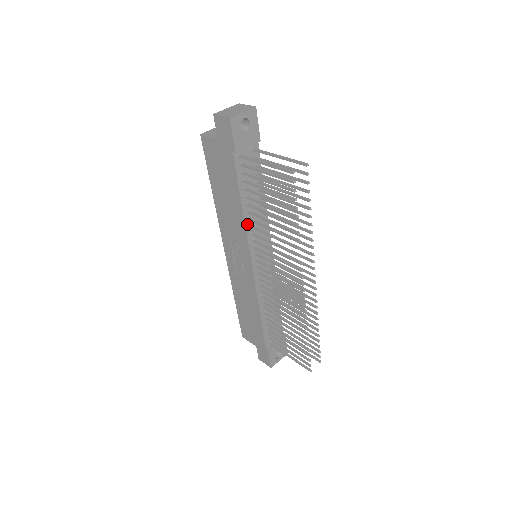
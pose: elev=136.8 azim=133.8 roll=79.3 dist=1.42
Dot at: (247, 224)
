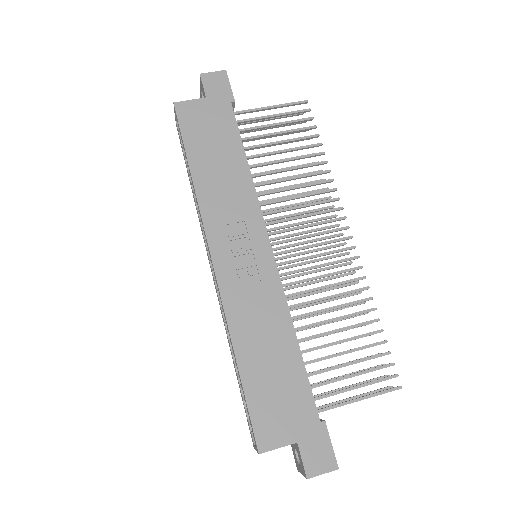
Dot at: (254, 188)
